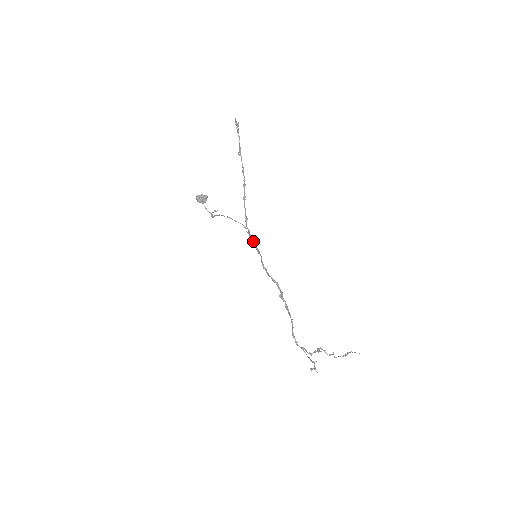
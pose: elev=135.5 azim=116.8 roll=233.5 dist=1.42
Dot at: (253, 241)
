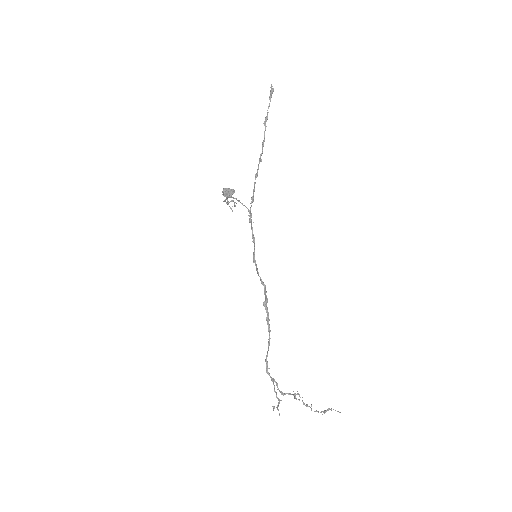
Dot at: (251, 226)
